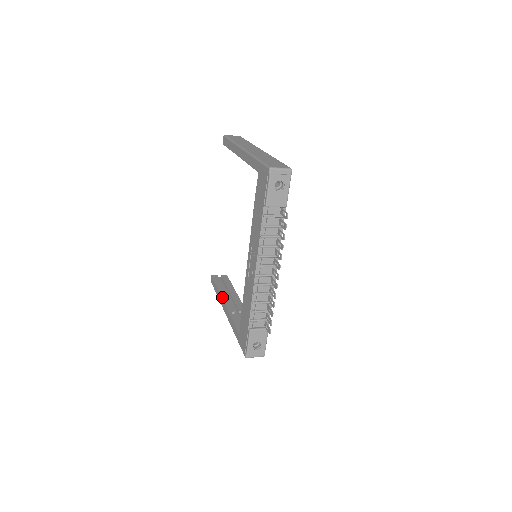
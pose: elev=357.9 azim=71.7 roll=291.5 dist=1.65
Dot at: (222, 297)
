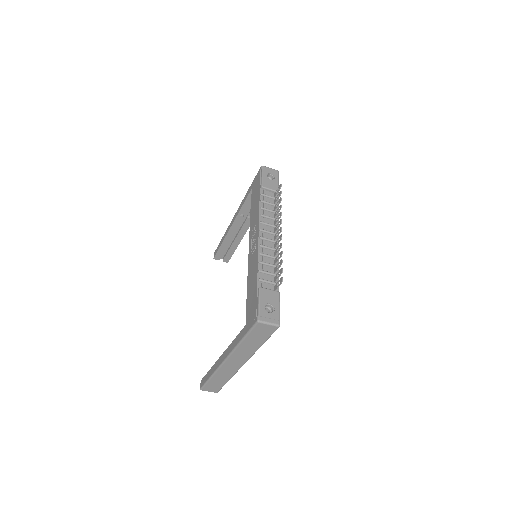
Dot at: (218, 360)
